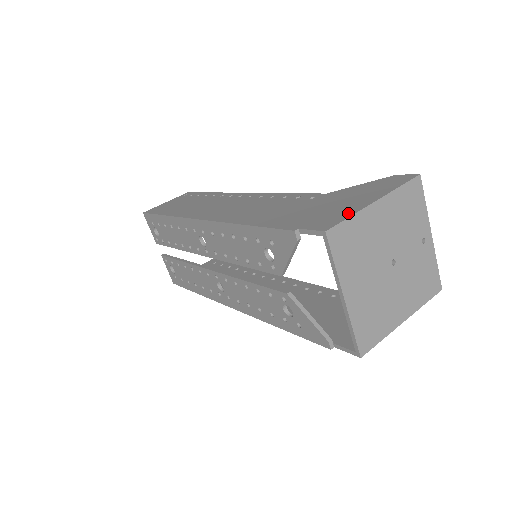
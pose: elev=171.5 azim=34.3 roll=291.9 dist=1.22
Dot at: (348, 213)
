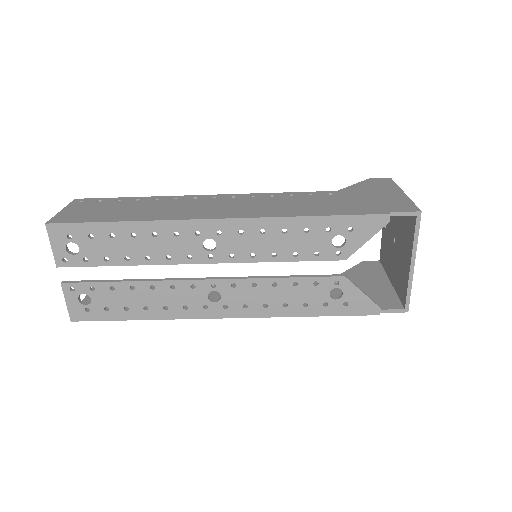
Dot at: (405, 200)
